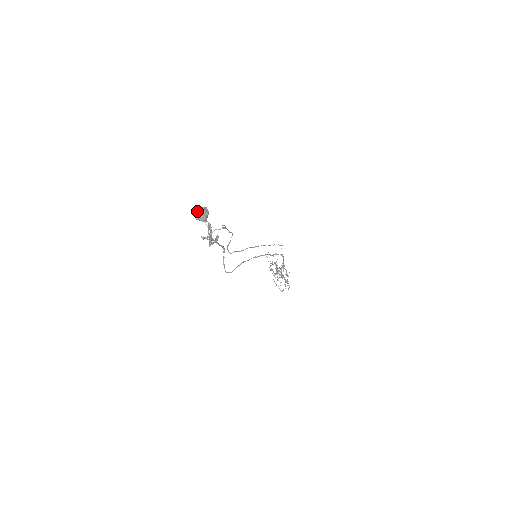
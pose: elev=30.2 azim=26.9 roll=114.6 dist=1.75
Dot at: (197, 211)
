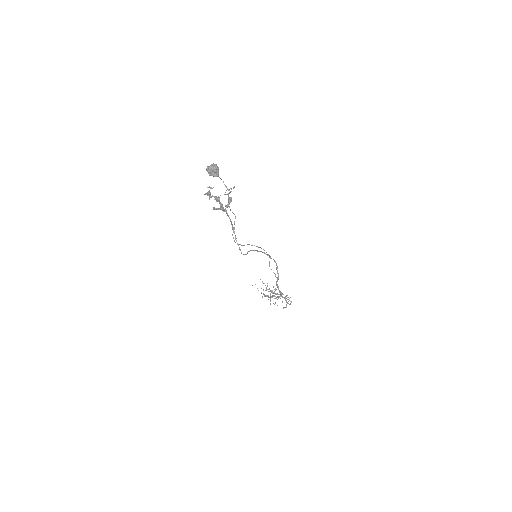
Dot at: (208, 167)
